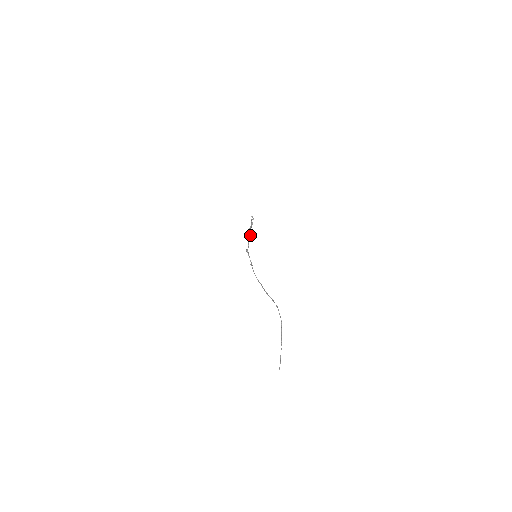
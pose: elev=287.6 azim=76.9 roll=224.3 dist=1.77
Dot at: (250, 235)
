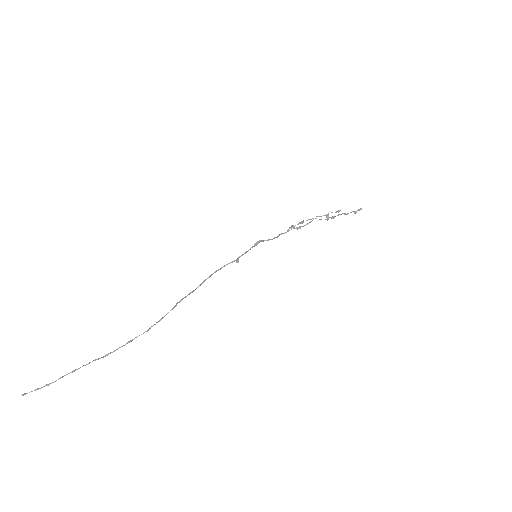
Dot at: (299, 227)
